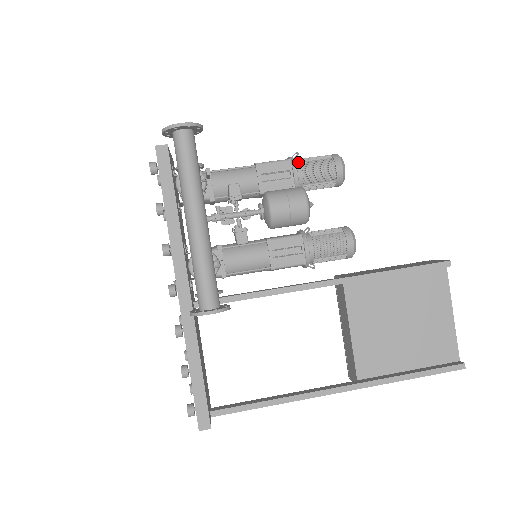
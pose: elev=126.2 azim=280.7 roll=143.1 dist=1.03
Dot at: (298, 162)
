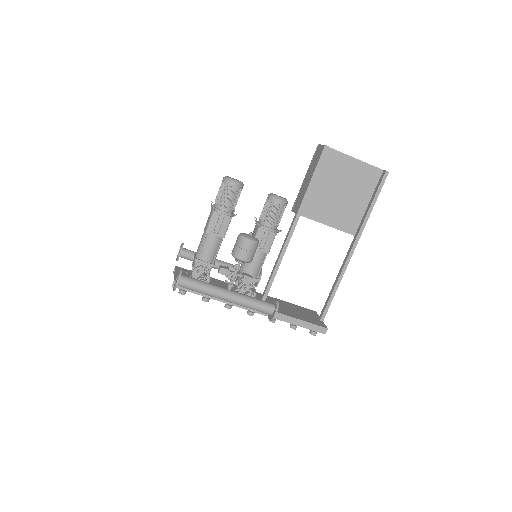
Dot at: (217, 206)
